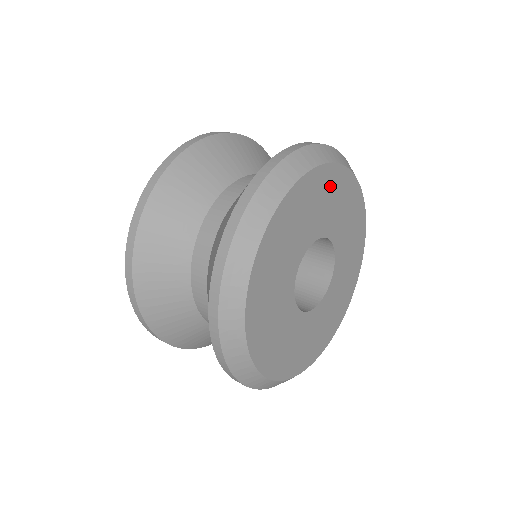
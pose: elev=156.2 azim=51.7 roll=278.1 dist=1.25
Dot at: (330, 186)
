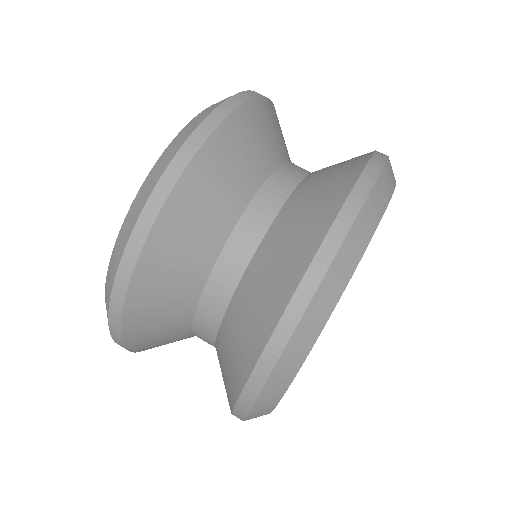
Dot at: occluded
